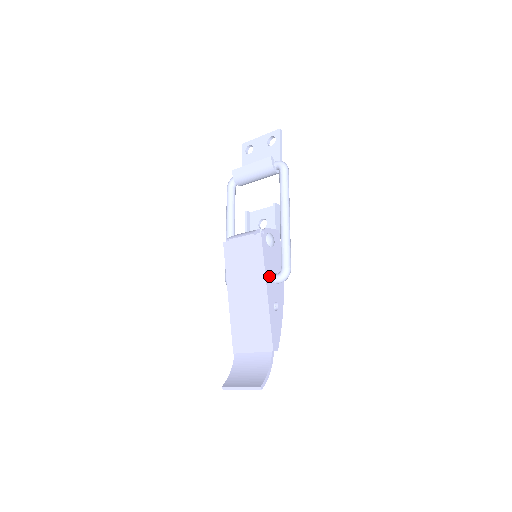
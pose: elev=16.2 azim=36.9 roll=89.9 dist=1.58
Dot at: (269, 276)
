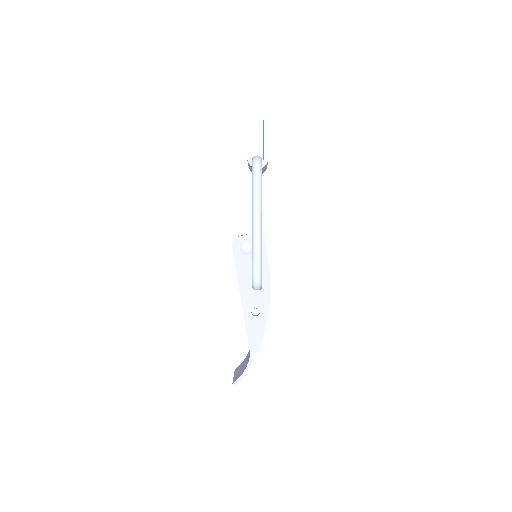
Dot at: (245, 284)
